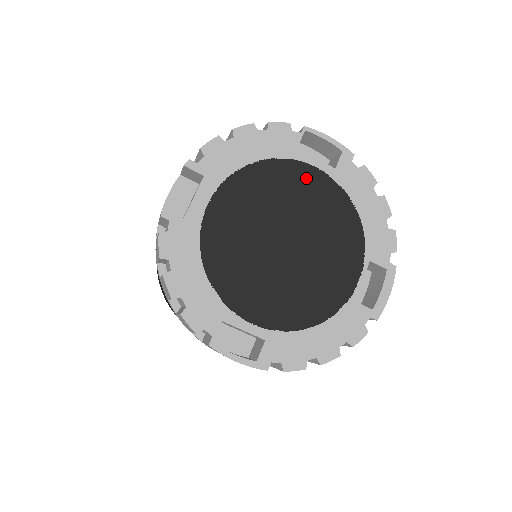
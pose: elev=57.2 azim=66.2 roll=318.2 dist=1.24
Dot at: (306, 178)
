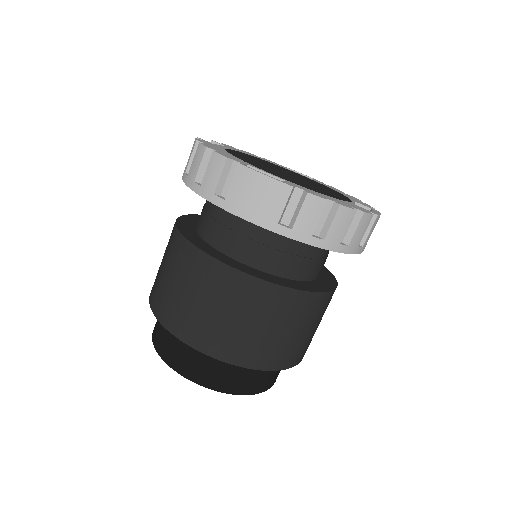
Dot at: occluded
